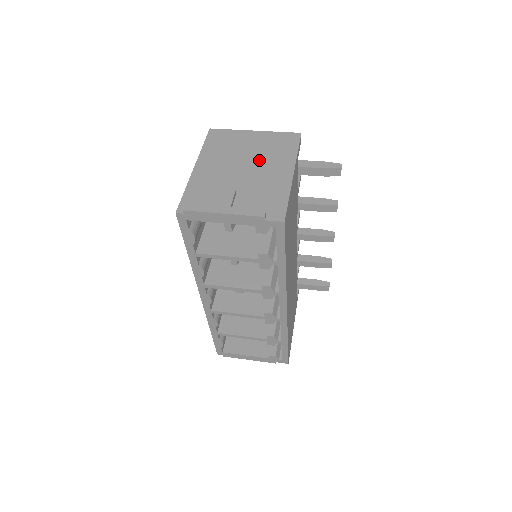
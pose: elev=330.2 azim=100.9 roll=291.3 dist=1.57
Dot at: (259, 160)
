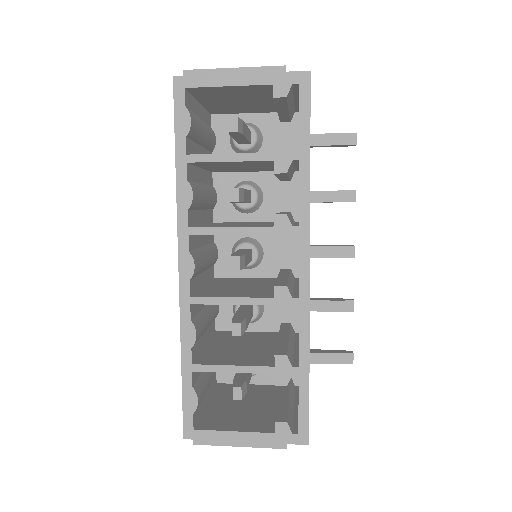
Dot at: occluded
